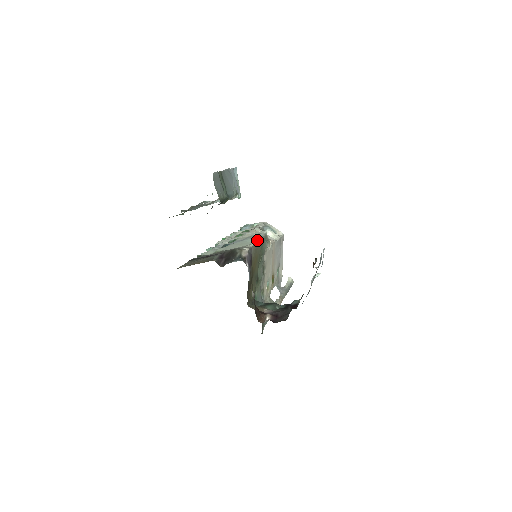
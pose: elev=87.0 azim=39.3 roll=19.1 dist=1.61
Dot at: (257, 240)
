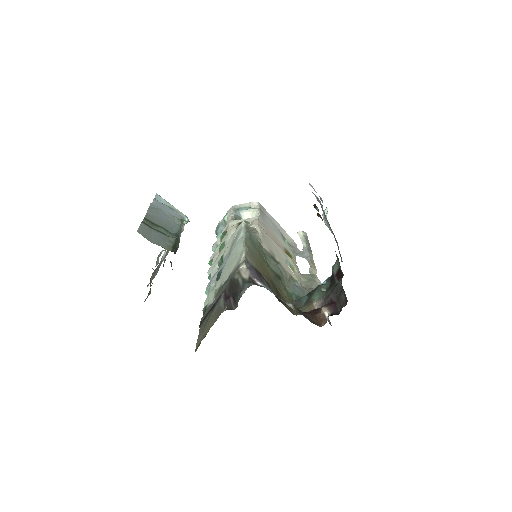
Dot at: (243, 243)
